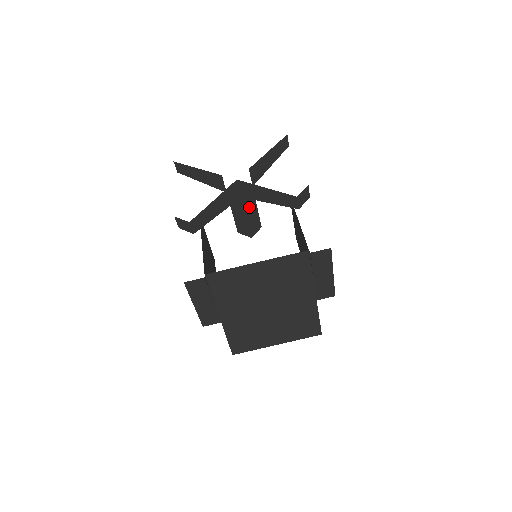
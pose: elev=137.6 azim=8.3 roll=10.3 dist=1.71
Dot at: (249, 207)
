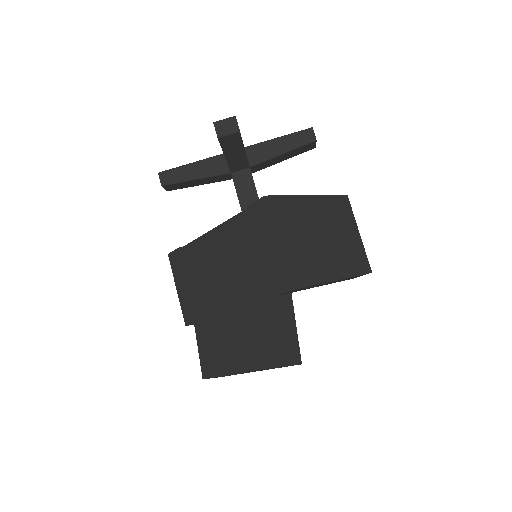
Dot at: (244, 188)
